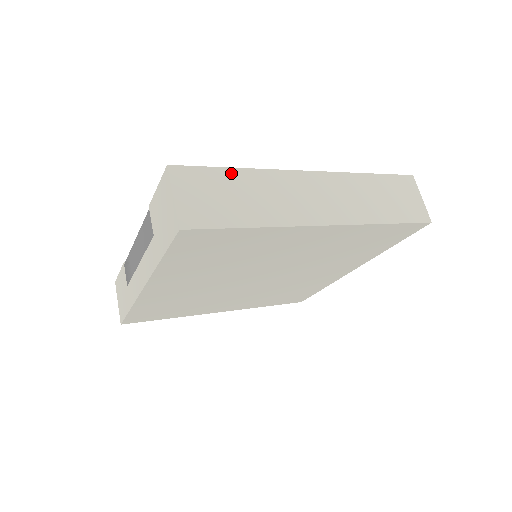
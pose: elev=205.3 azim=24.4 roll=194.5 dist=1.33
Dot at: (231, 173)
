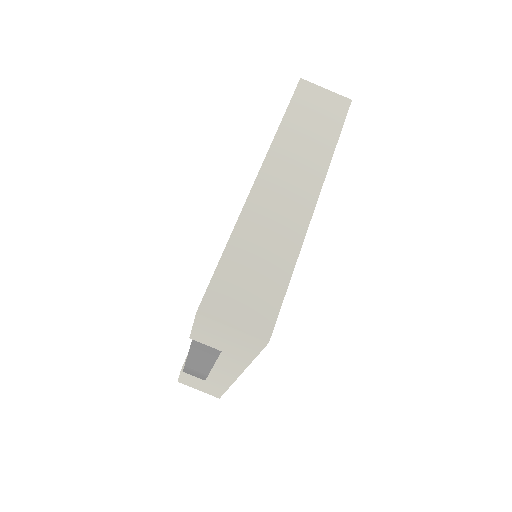
Dot at: (230, 254)
